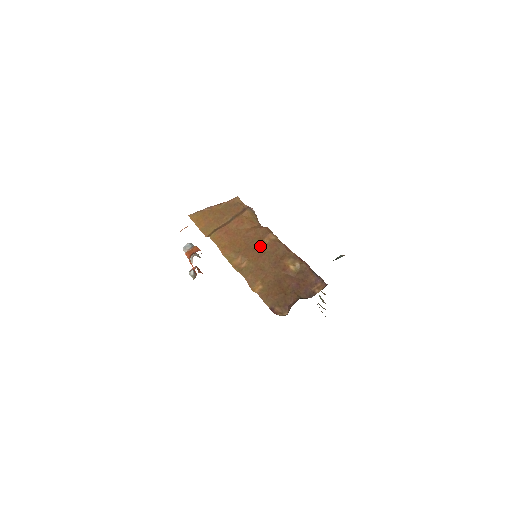
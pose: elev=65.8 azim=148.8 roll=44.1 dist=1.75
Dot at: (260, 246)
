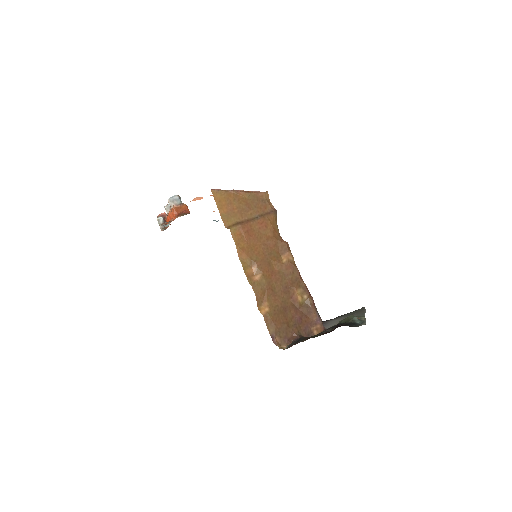
Dot at: (277, 263)
